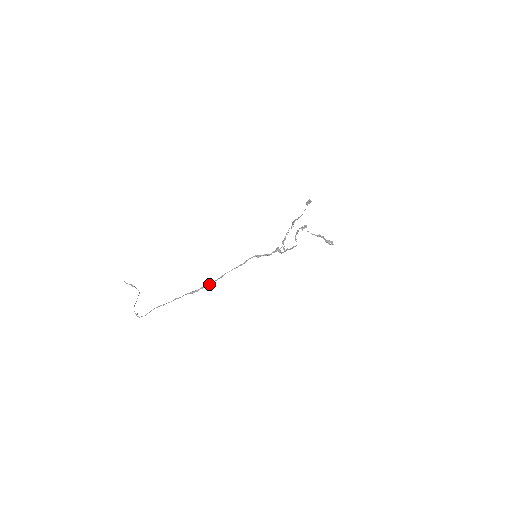
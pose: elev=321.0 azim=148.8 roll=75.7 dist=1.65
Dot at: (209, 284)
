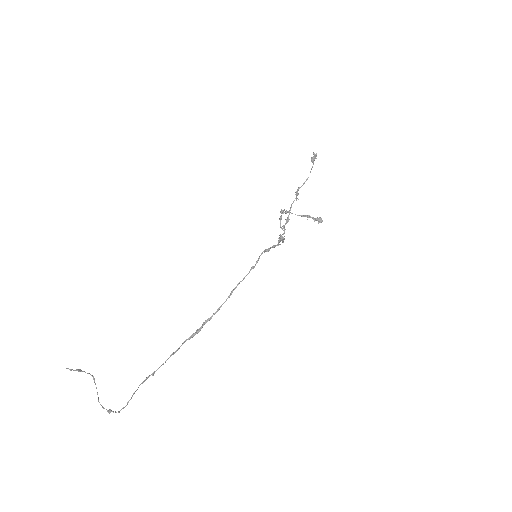
Dot at: (215, 312)
